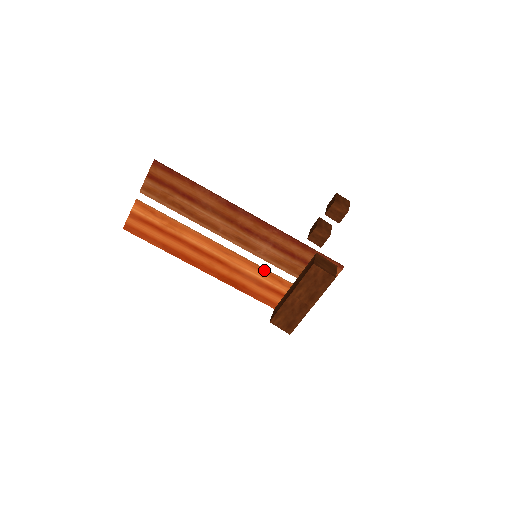
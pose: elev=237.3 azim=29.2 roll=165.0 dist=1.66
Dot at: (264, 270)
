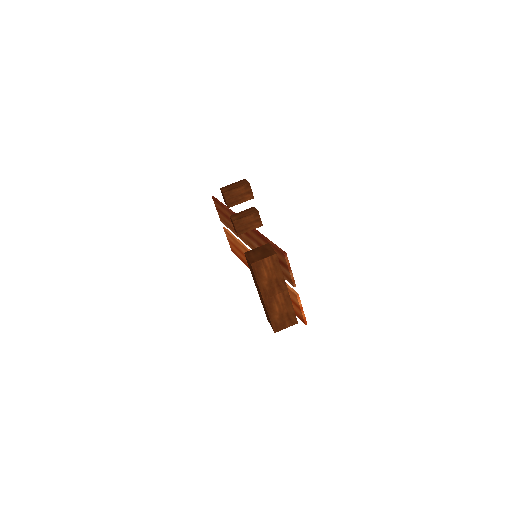
Dot at: occluded
